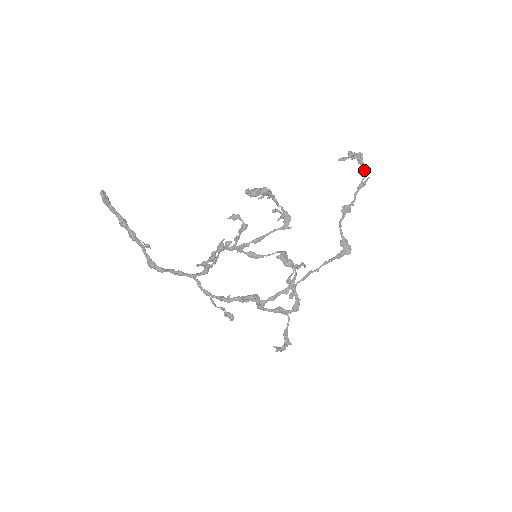
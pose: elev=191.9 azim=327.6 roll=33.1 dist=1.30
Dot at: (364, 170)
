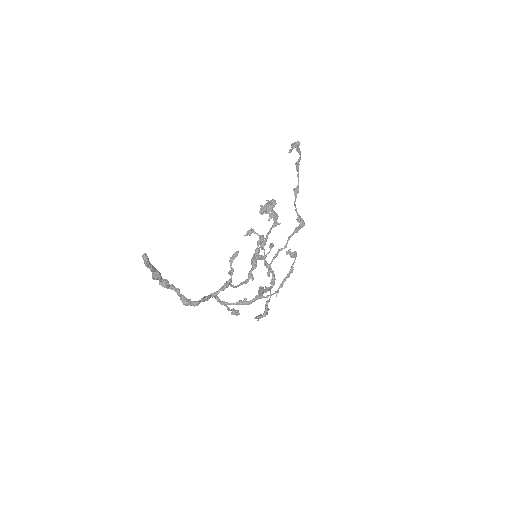
Dot at: (300, 155)
